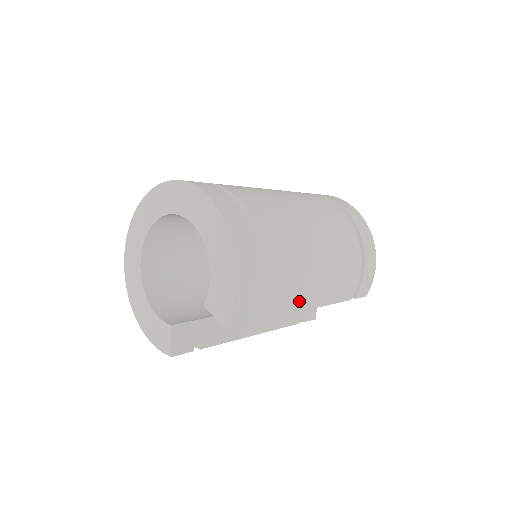
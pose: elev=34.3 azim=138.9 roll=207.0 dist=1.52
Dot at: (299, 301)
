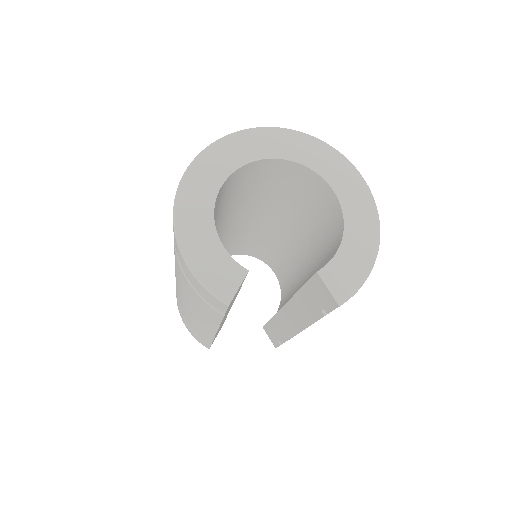
Dot at: occluded
